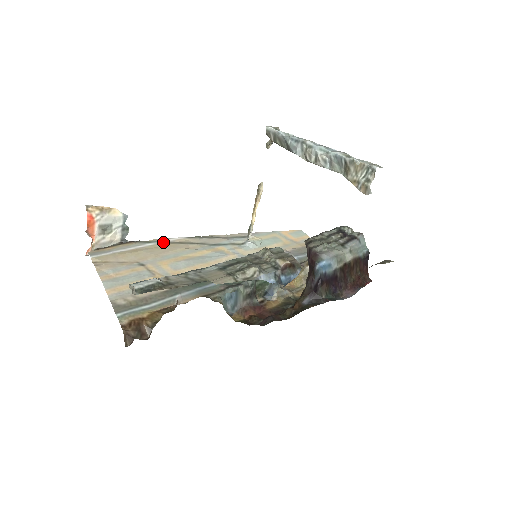
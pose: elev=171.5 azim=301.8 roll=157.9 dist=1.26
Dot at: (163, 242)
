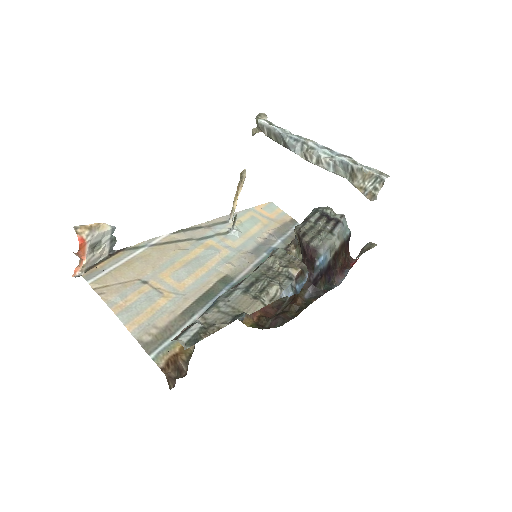
Dot at: (151, 245)
